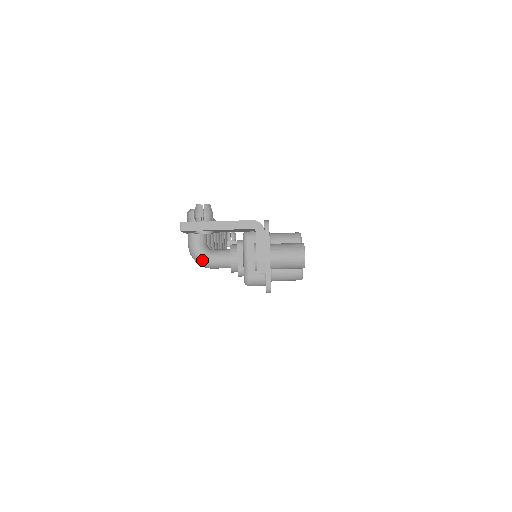
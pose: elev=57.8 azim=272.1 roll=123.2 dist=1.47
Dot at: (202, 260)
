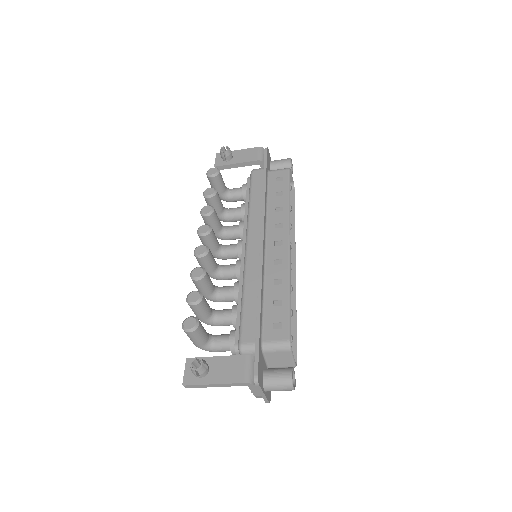
Dot at: occluded
